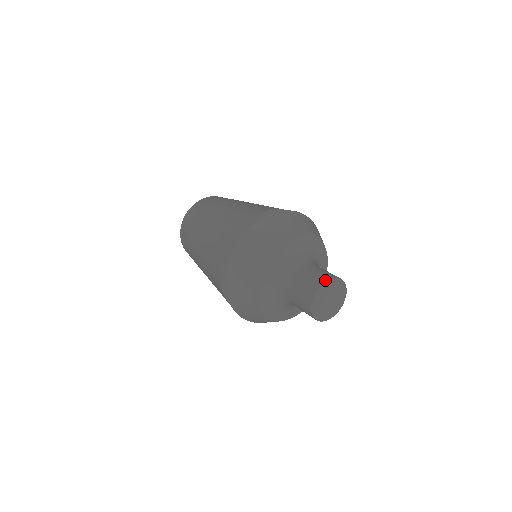
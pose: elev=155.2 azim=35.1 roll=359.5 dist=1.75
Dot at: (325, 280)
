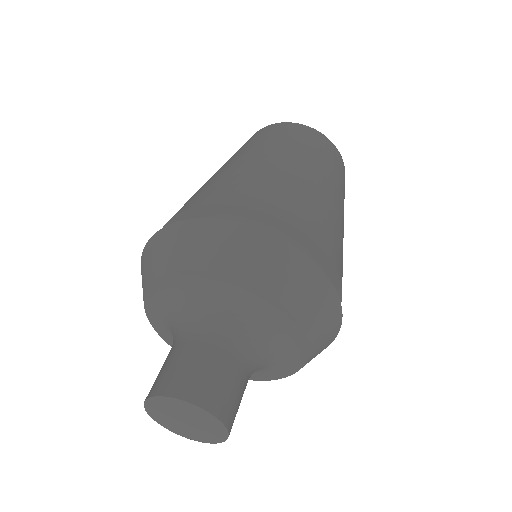
Dot at: (180, 396)
